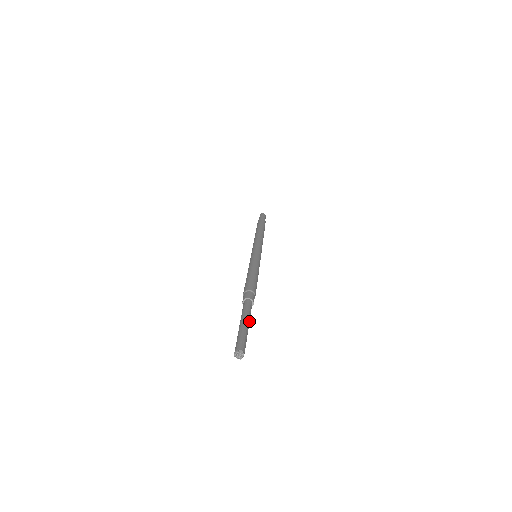
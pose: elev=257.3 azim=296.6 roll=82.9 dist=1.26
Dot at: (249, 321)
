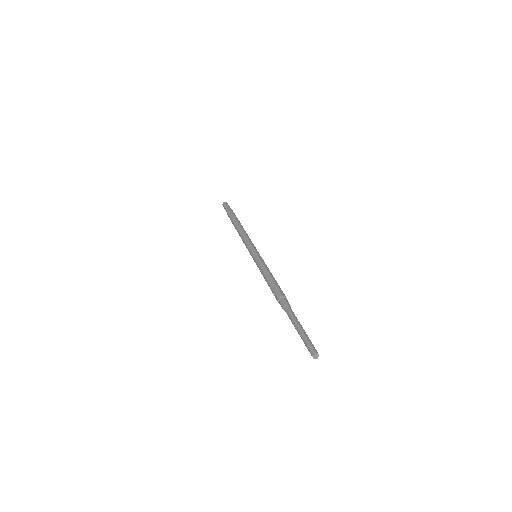
Dot at: (300, 325)
